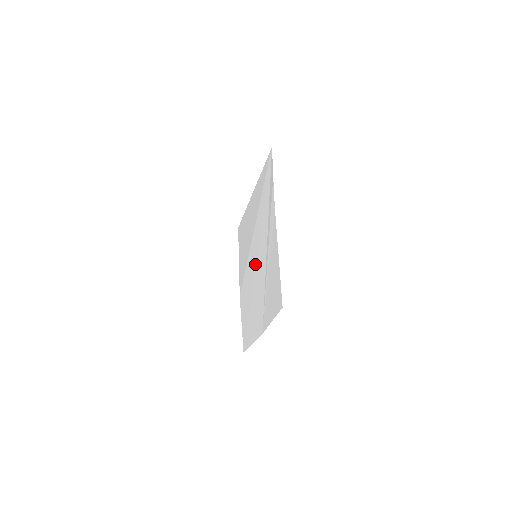
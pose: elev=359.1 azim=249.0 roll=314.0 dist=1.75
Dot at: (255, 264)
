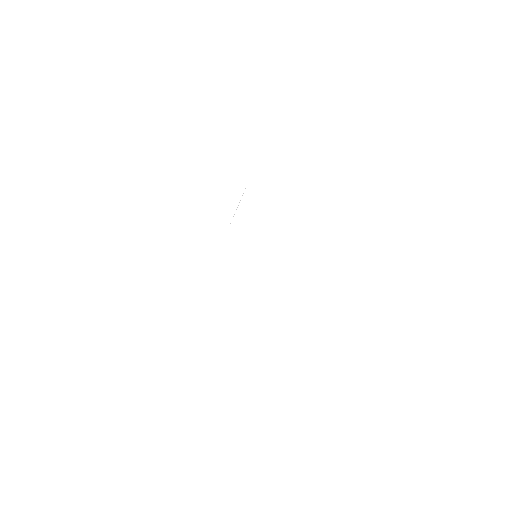
Dot at: occluded
